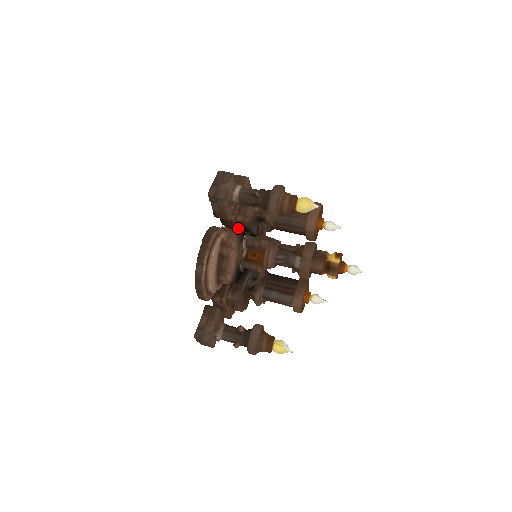
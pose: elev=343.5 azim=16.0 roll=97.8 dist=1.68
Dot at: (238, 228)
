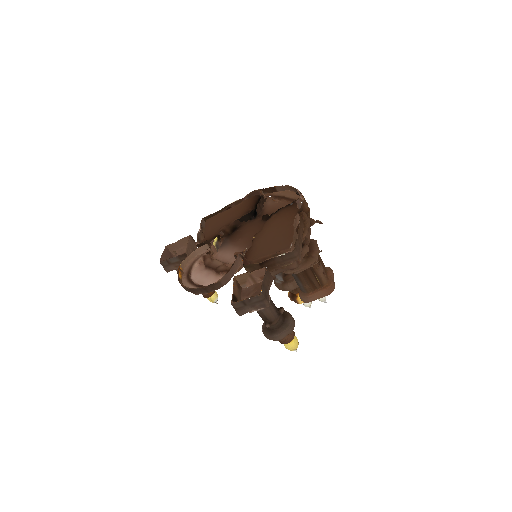
Dot at: occluded
